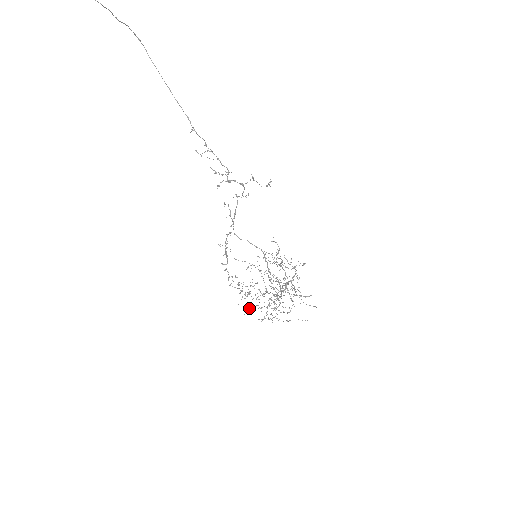
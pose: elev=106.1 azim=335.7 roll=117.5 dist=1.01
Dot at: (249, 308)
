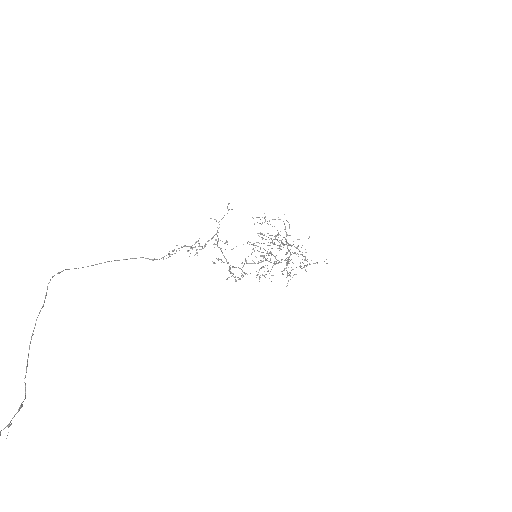
Dot at: occluded
